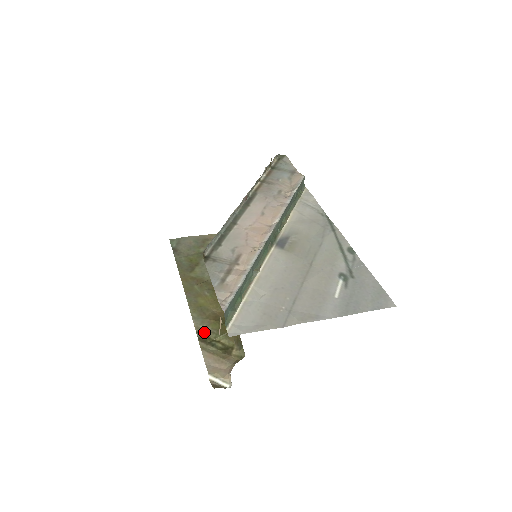
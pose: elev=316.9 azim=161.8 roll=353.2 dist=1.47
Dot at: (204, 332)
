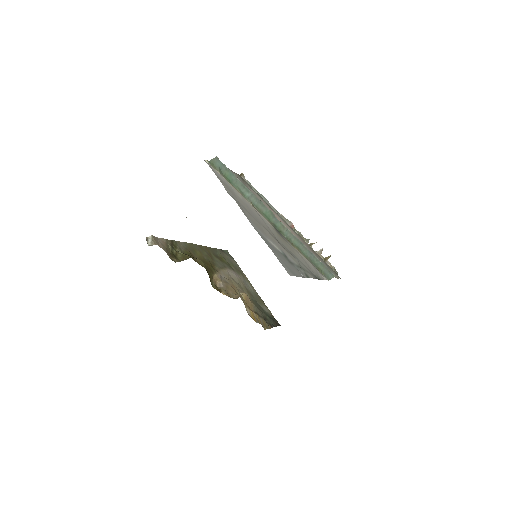
Dot at: (178, 245)
